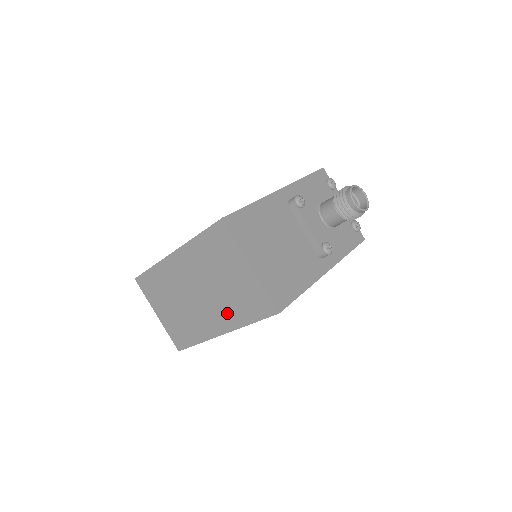
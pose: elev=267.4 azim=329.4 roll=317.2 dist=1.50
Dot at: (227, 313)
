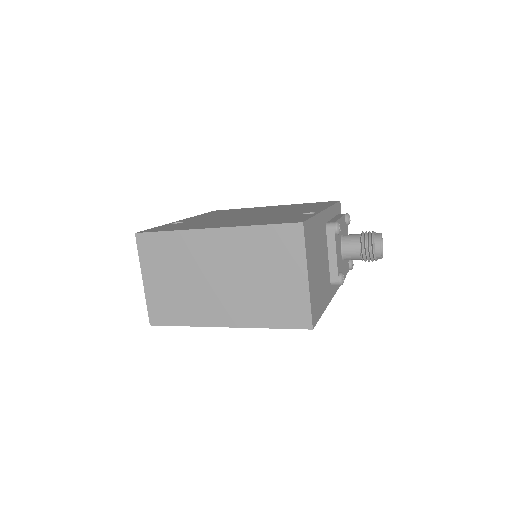
Dot at: (247, 309)
